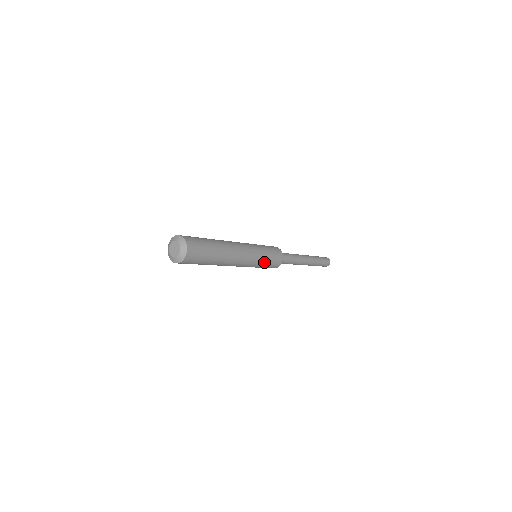
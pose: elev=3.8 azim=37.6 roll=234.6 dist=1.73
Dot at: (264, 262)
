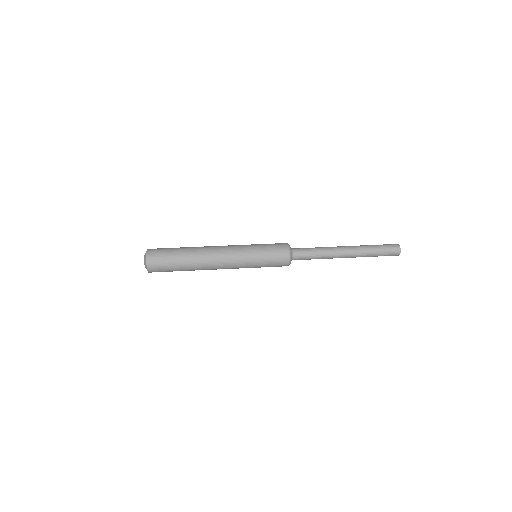
Dot at: (258, 267)
